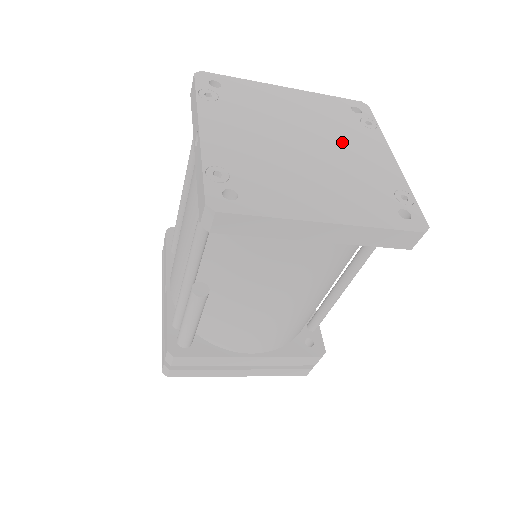
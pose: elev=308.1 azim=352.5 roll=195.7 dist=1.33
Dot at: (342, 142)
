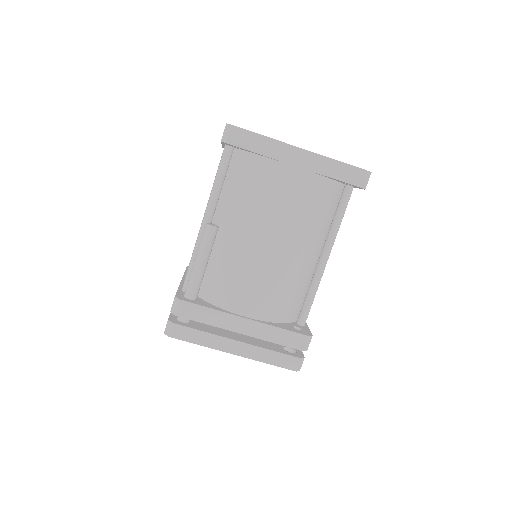
Dot at: occluded
